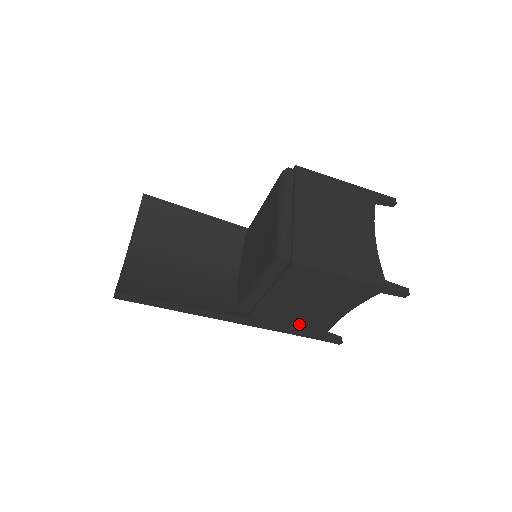
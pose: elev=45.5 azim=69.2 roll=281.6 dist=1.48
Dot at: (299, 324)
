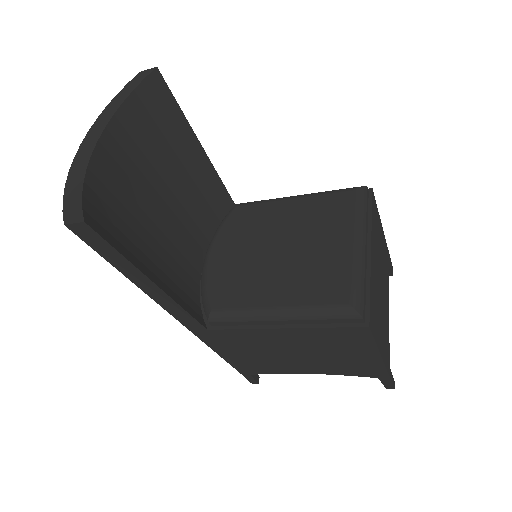
Dot at: (252, 358)
